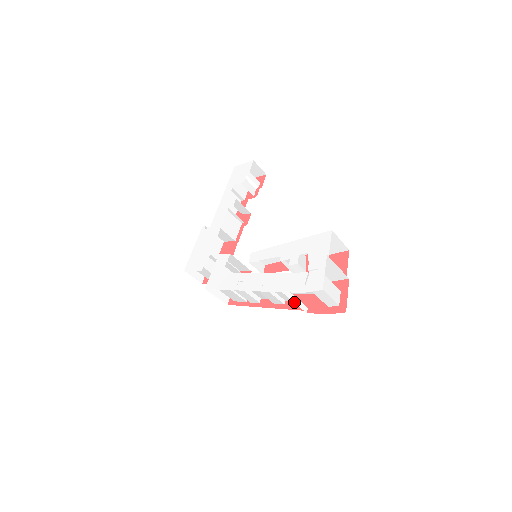
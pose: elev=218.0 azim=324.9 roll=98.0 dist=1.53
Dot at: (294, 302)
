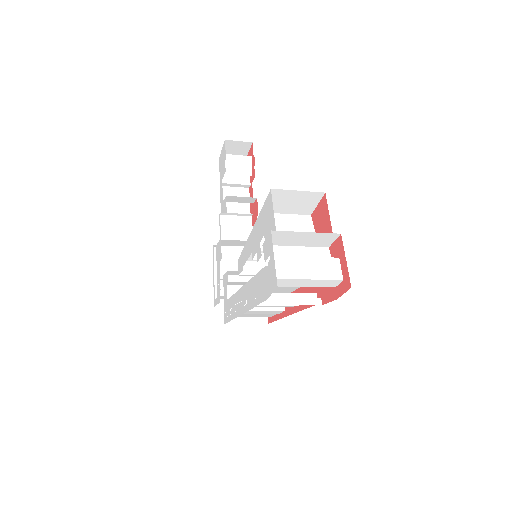
Dot at: (289, 305)
